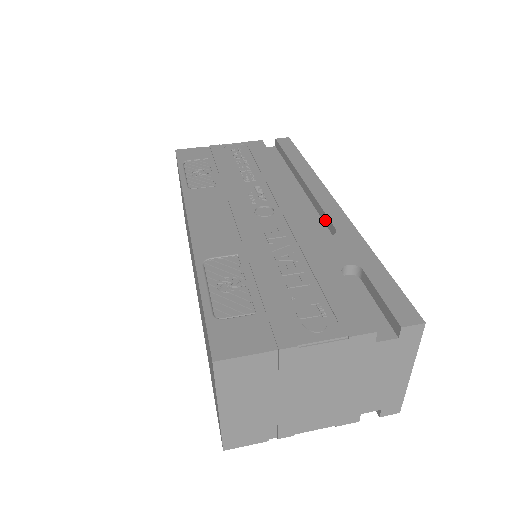
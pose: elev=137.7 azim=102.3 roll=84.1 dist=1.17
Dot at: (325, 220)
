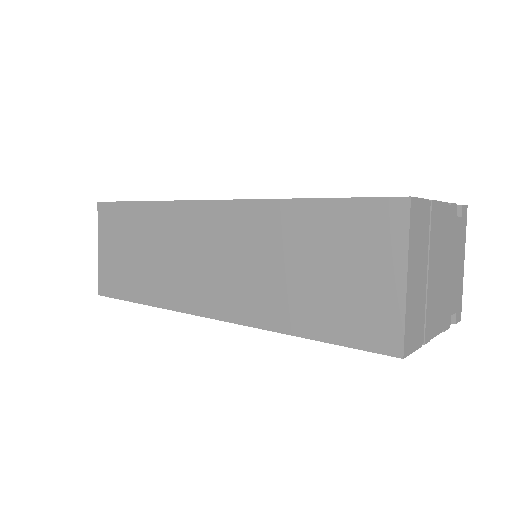
Dot at: occluded
